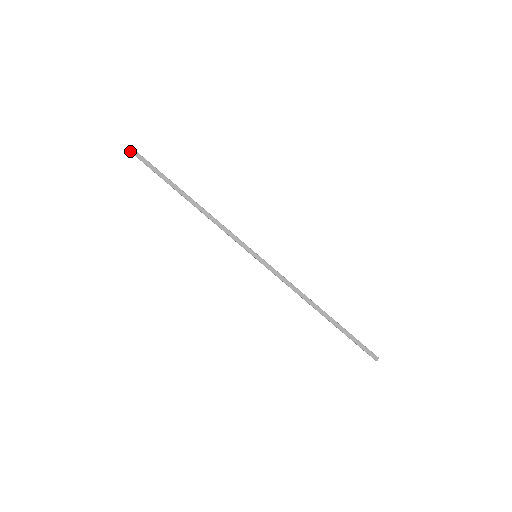
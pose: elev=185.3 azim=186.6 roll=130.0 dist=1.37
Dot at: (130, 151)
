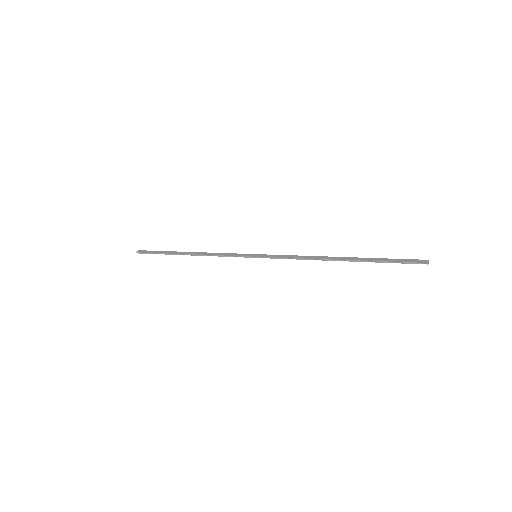
Dot at: (136, 252)
